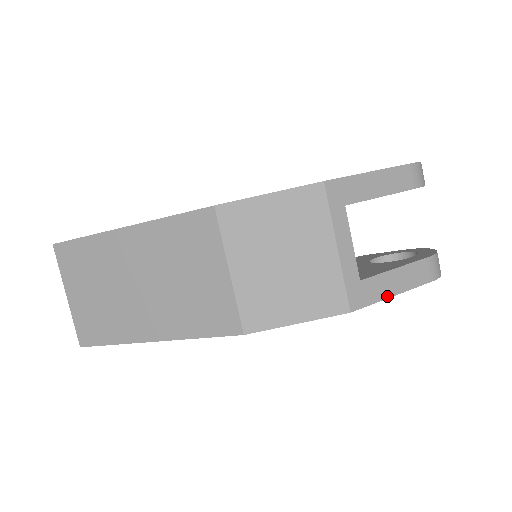
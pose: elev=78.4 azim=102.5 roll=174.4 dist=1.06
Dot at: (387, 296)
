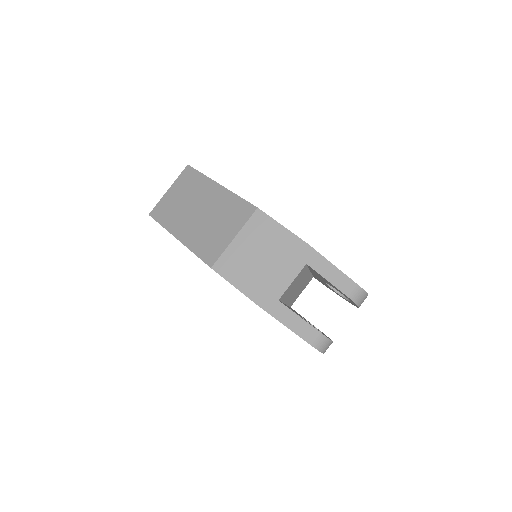
Dot at: (283, 323)
